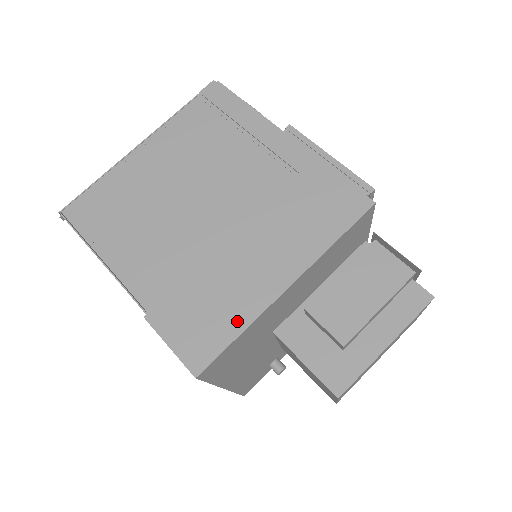
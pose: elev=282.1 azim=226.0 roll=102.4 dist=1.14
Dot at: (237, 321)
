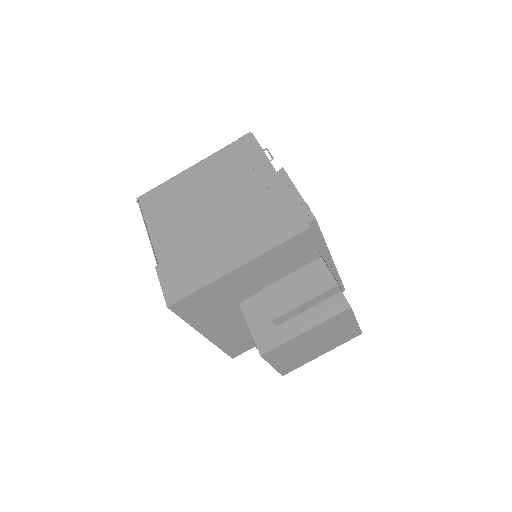
Dot at: (201, 281)
